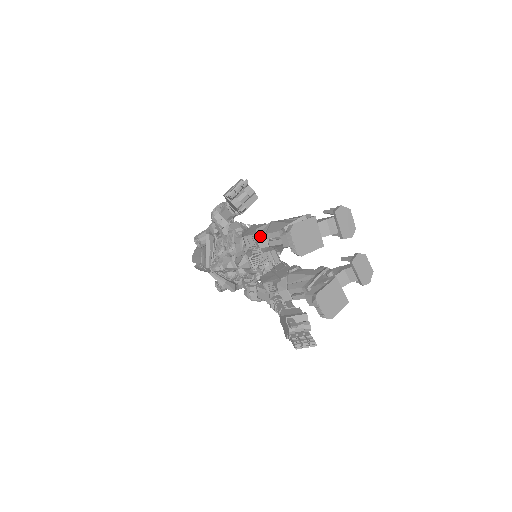
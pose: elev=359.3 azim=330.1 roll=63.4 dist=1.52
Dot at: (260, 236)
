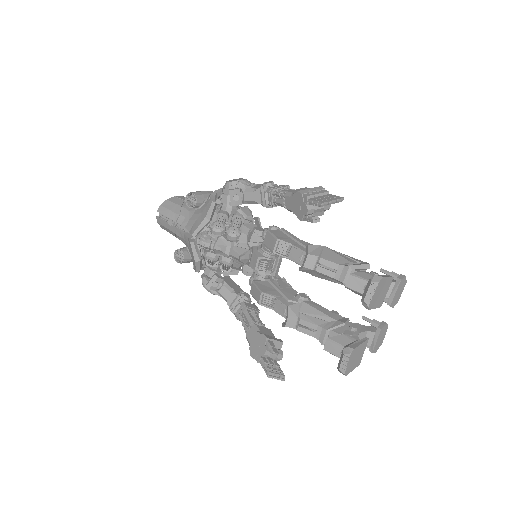
Dot at: (312, 255)
